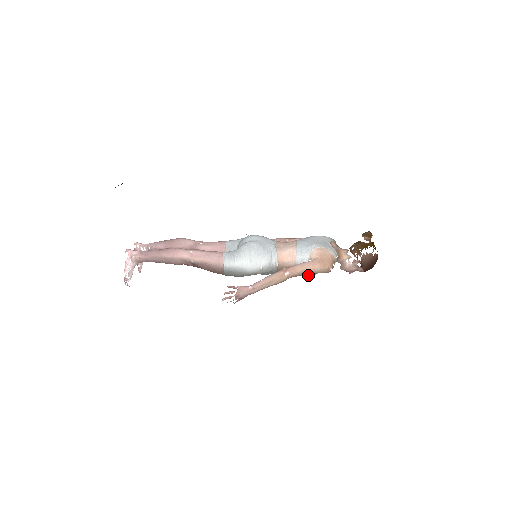
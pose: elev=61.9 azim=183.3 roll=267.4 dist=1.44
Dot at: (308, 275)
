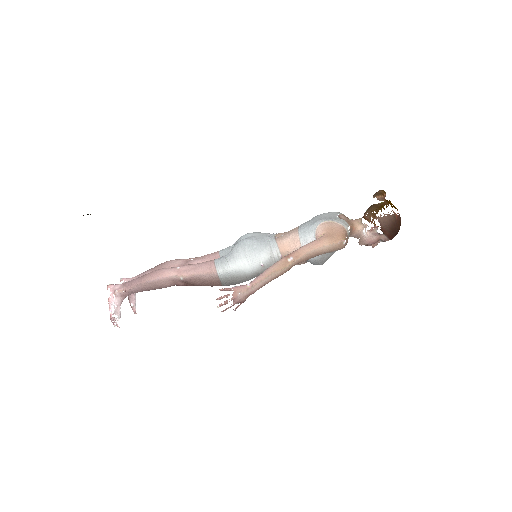
Dot at: (321, 260)
